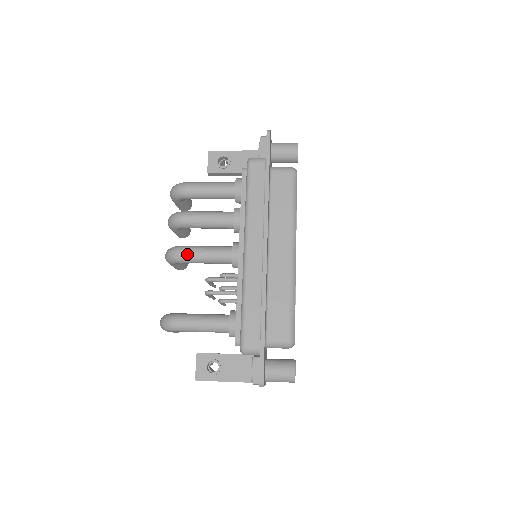
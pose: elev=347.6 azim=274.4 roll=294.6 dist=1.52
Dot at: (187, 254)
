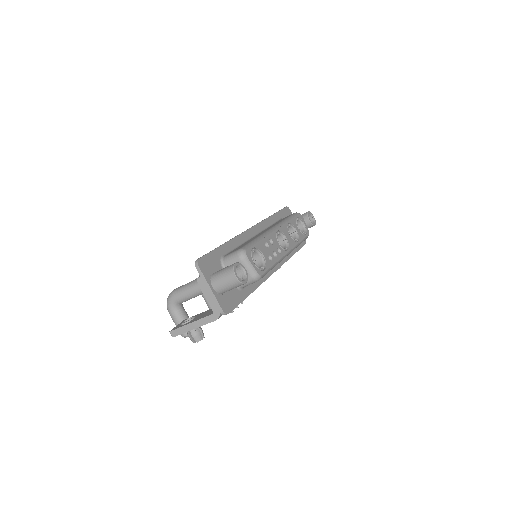
Dot at: occluded
